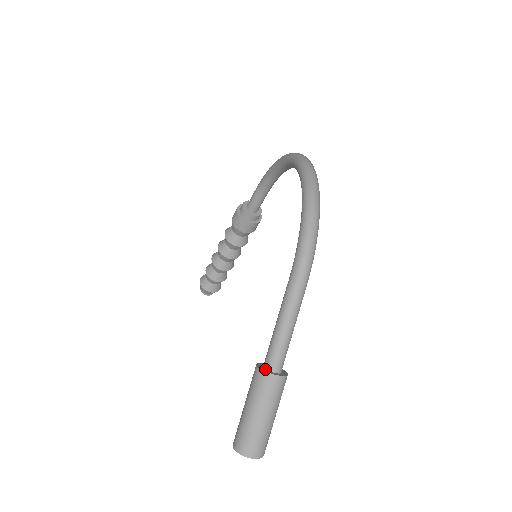
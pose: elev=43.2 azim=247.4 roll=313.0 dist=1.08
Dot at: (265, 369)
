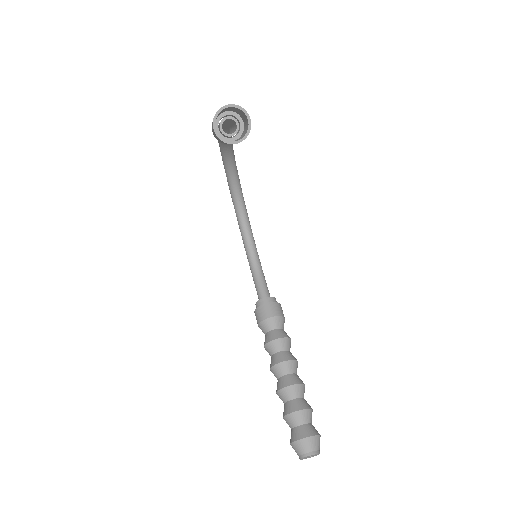
Dot at: (218, 126)
